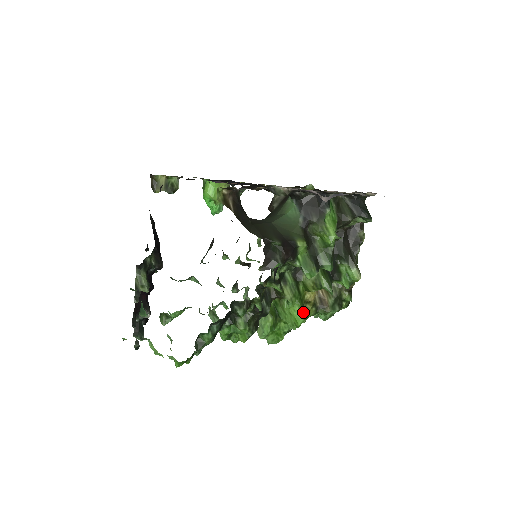
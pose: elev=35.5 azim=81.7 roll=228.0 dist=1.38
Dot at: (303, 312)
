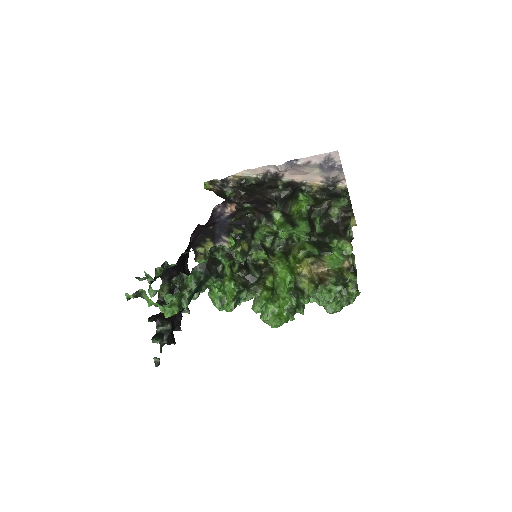
Dot at: (292, 273)
